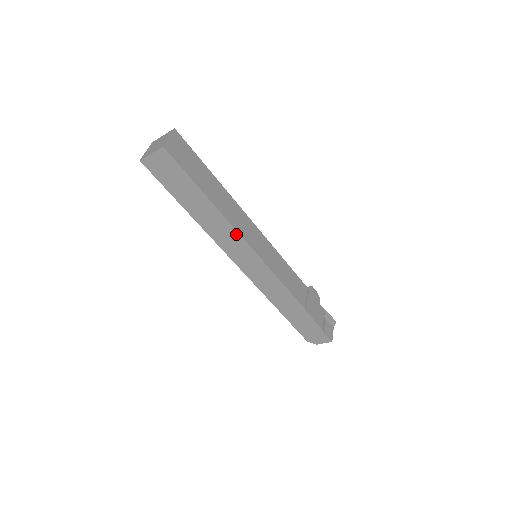
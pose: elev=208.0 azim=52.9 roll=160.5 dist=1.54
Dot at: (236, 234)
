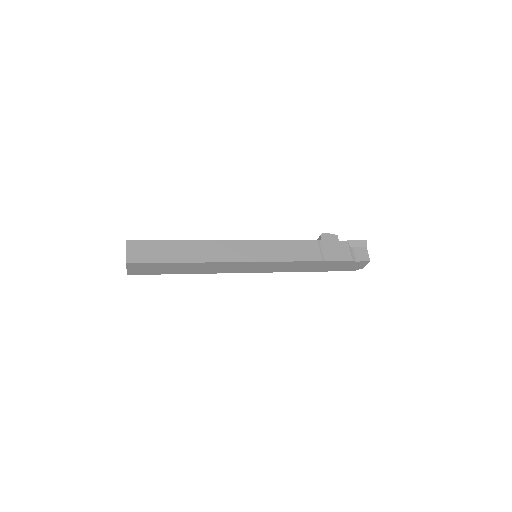
Dot at: (223, 263)
